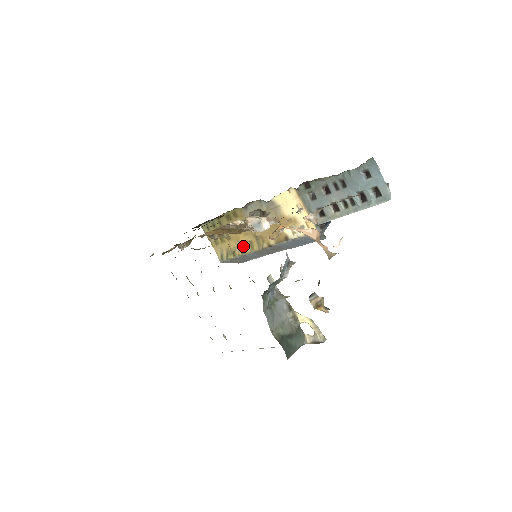
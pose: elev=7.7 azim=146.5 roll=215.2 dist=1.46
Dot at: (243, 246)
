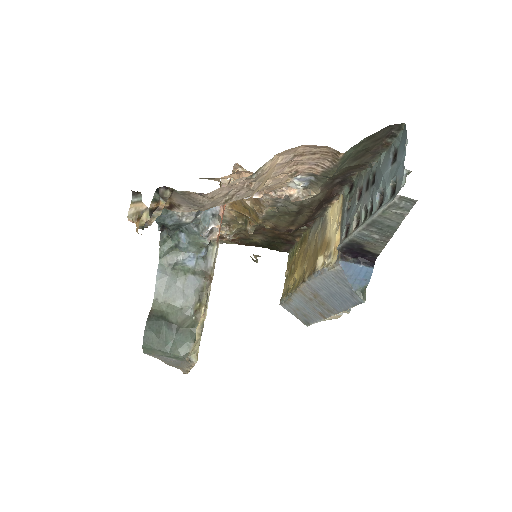
Dot at: (295, 282)
